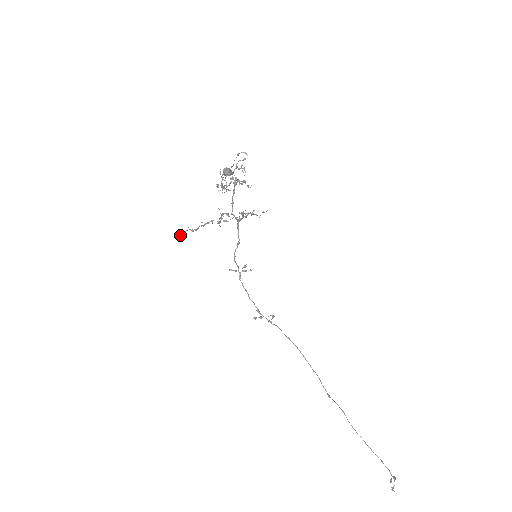
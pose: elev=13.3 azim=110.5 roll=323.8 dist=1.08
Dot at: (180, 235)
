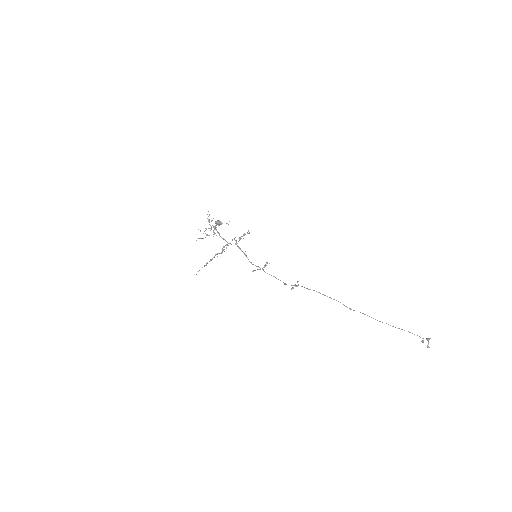
Dot at: occluded
